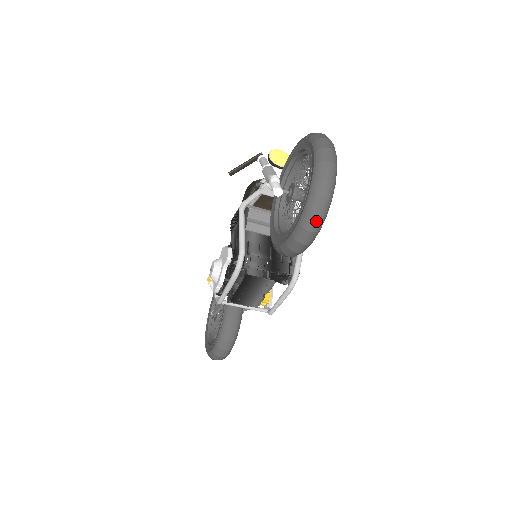
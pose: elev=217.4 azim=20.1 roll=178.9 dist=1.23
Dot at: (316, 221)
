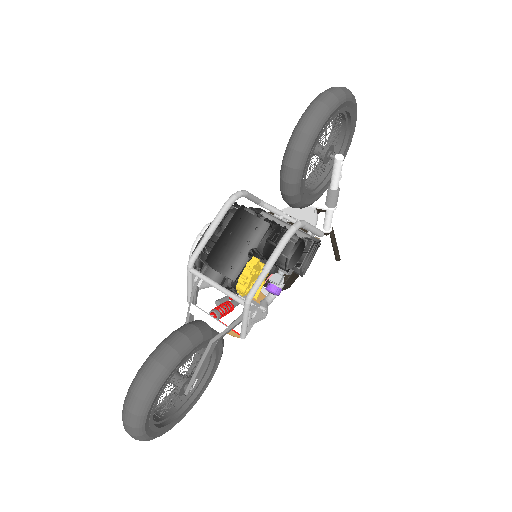
Dot at: (327, 96)
